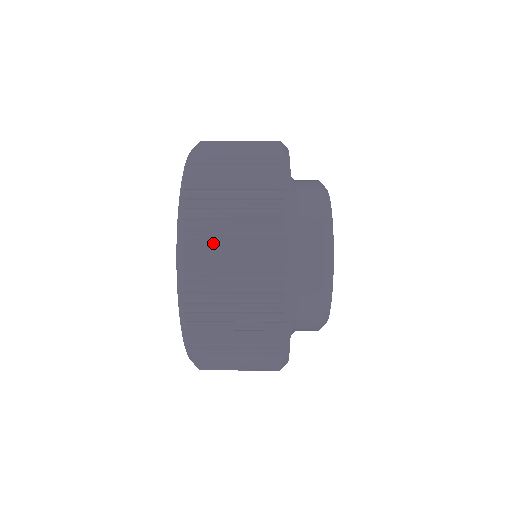
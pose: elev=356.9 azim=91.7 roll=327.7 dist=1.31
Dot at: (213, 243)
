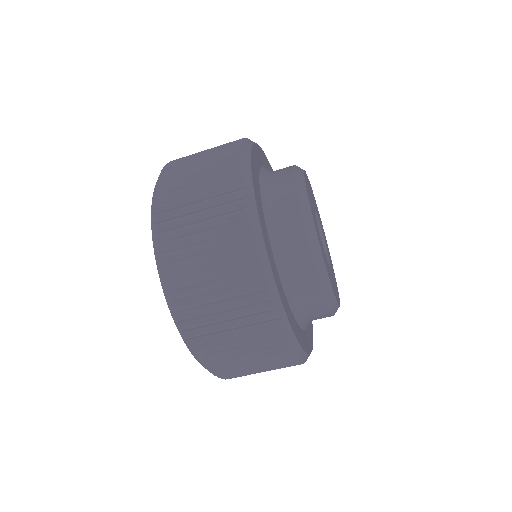
Dot at: (184, 162)
